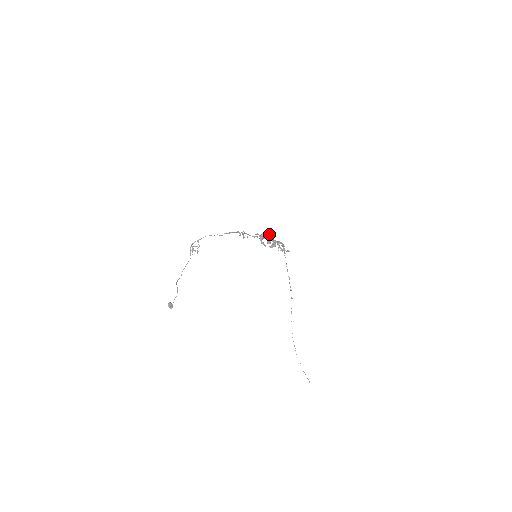
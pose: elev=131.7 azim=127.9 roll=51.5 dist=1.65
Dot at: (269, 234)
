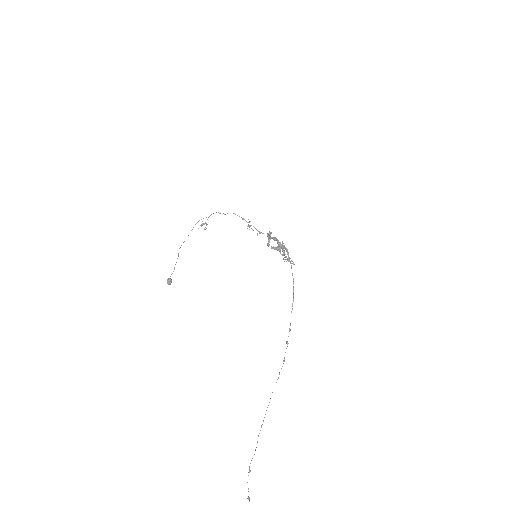
Dot at: occluded
